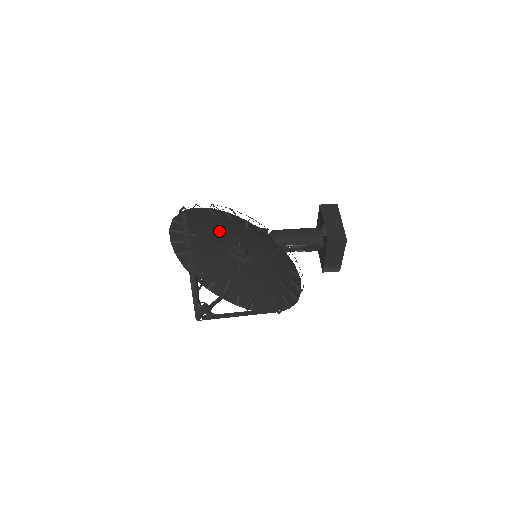
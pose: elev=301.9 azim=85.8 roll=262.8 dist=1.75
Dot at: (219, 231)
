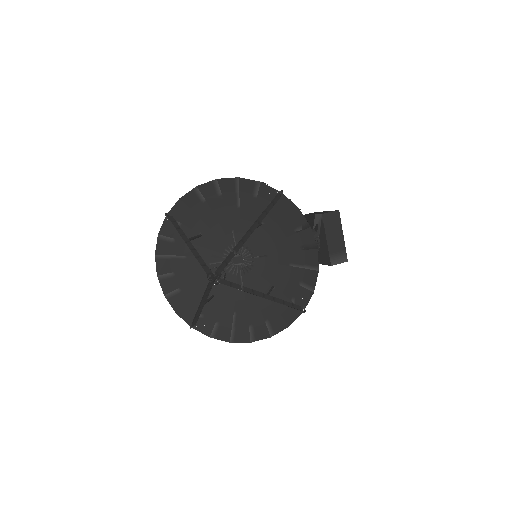
Dot at: (210, 234)
